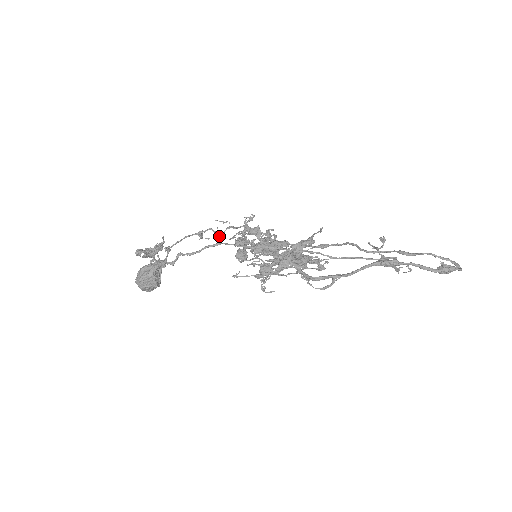
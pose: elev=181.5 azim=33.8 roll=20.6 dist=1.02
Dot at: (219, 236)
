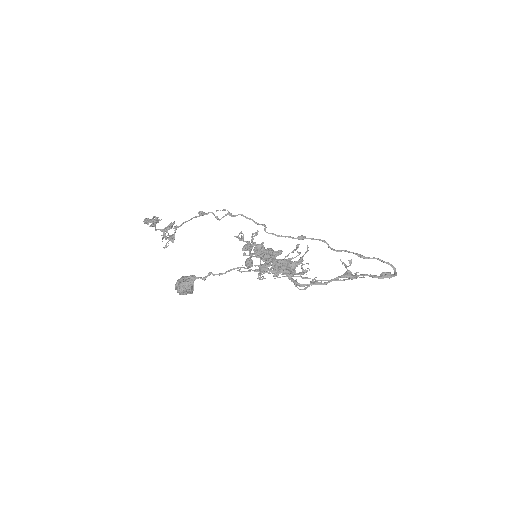
Dot at: (219, 220)
